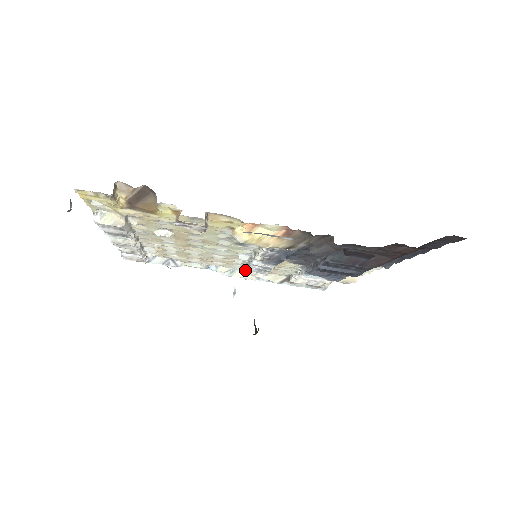
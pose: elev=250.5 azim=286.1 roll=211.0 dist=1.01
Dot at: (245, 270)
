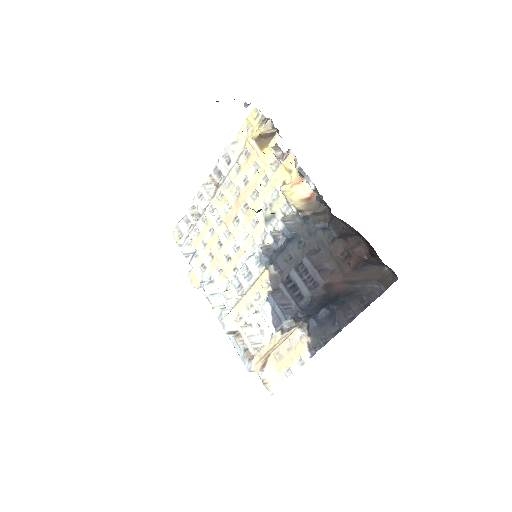
Dot at: (229, 283)
